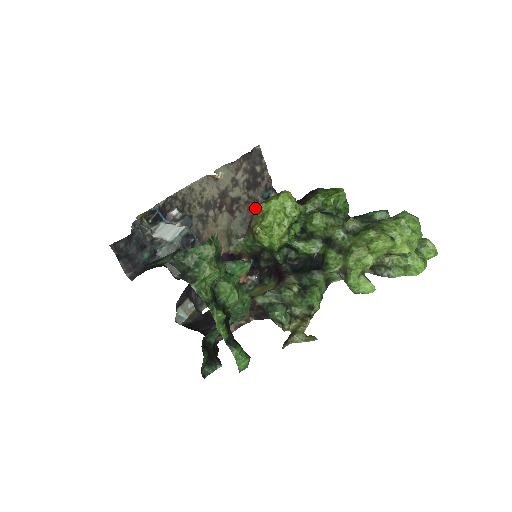
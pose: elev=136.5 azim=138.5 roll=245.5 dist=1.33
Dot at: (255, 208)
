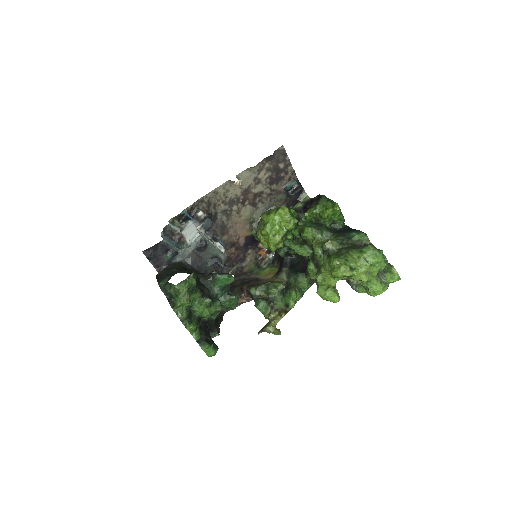
Dot at: (260, 216)
